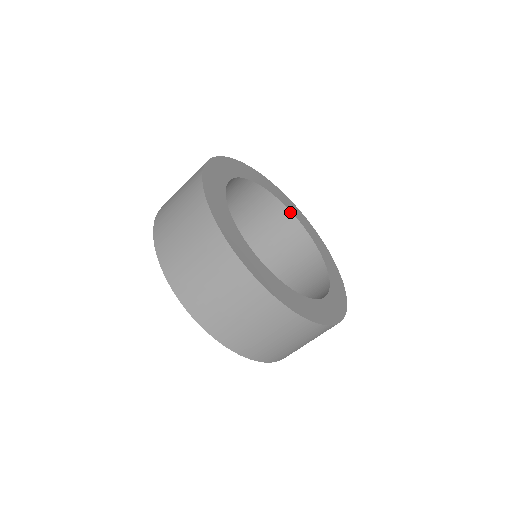
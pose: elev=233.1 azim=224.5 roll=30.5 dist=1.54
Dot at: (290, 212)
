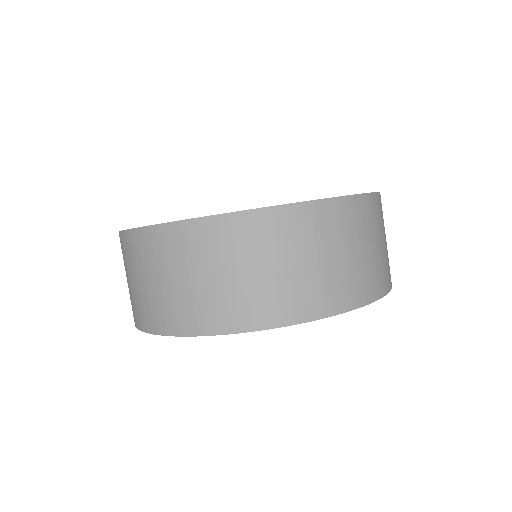
Dot at: occluded
